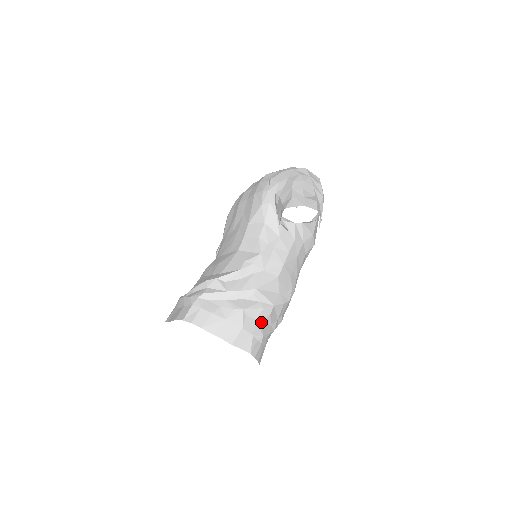
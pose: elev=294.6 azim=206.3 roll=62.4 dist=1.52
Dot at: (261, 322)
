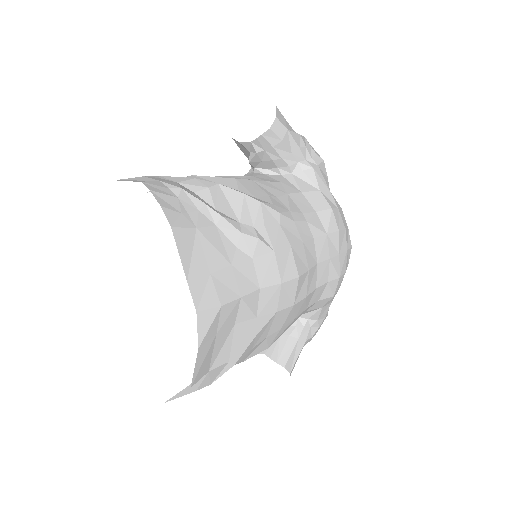
Dot at: (188, 190)
